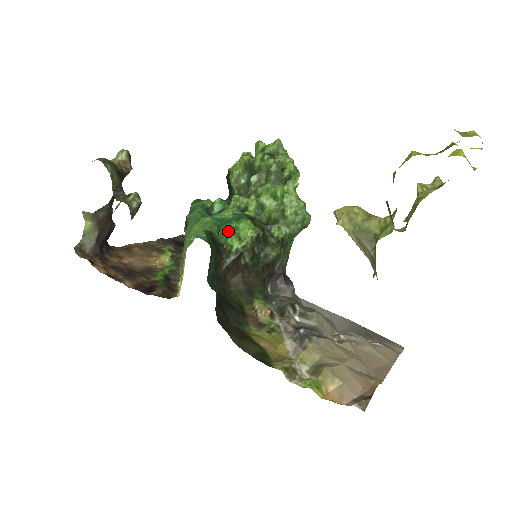
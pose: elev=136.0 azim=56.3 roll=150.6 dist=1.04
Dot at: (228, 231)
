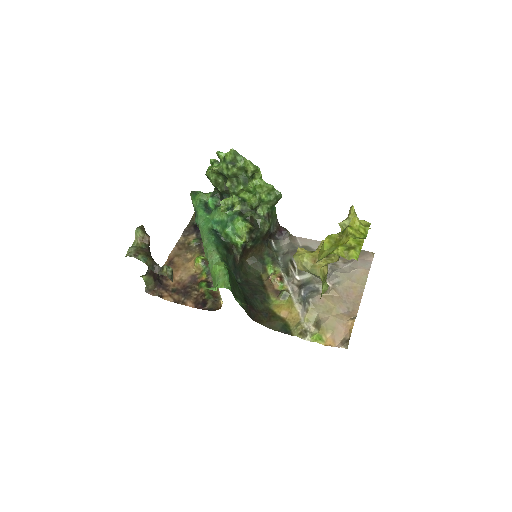
Dot at: (229, 233)
